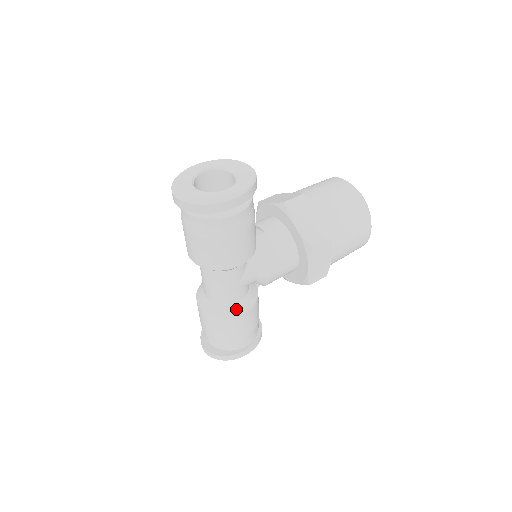
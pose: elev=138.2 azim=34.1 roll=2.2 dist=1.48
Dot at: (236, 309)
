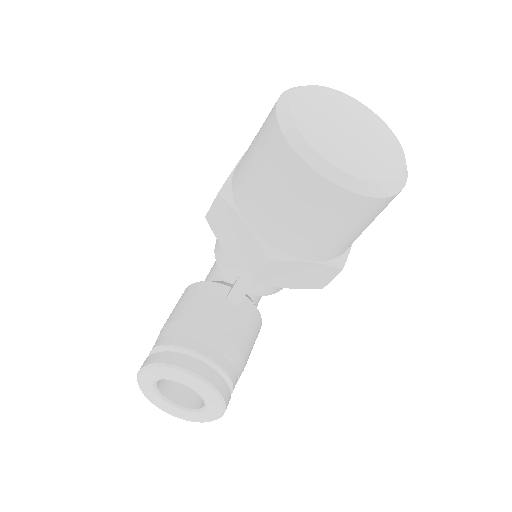
Dot at: occluded
